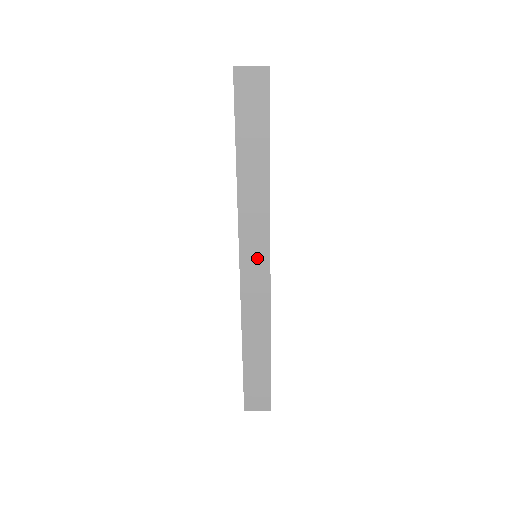
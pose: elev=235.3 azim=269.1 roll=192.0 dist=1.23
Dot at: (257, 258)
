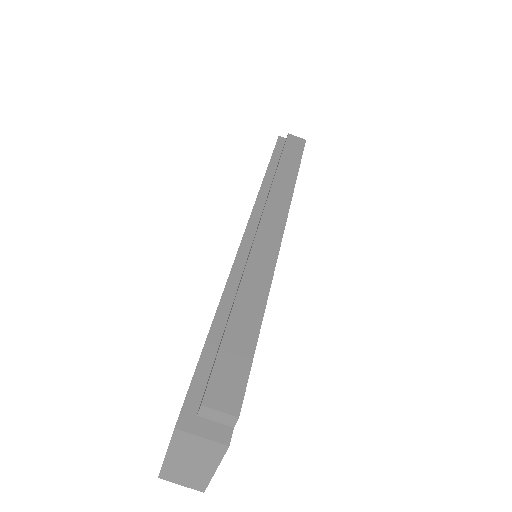
Dot at: (272, 215)
